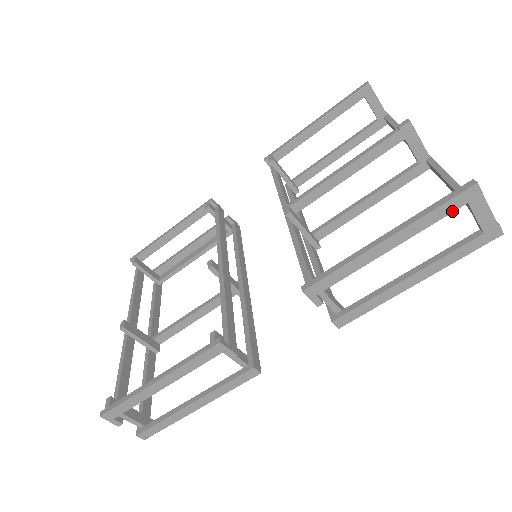
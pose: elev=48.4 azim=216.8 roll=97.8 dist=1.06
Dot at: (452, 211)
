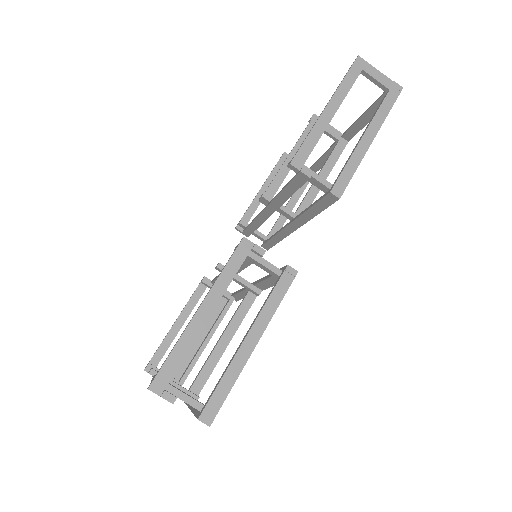
Dot at: (356, 77)
